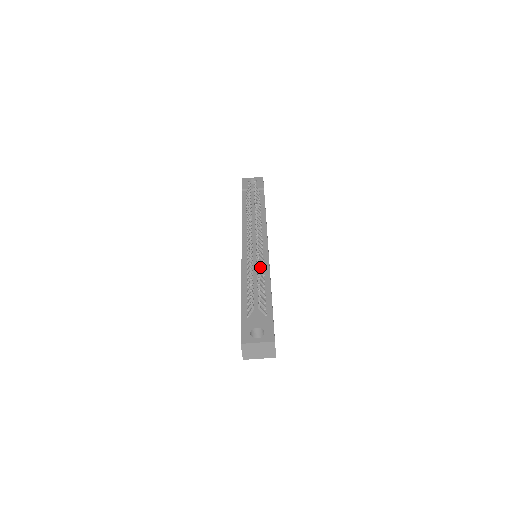
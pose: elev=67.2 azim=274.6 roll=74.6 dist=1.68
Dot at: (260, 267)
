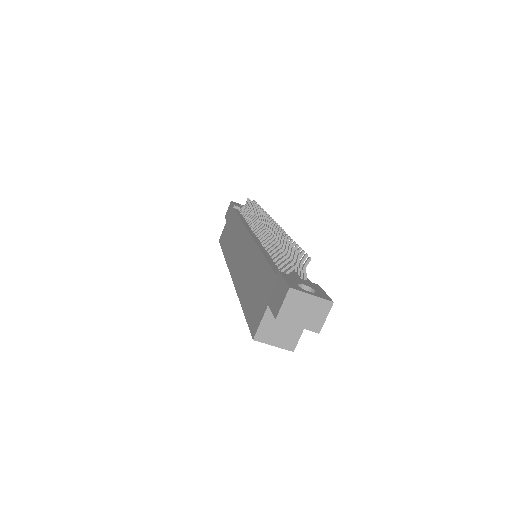
Dot at: occluded
